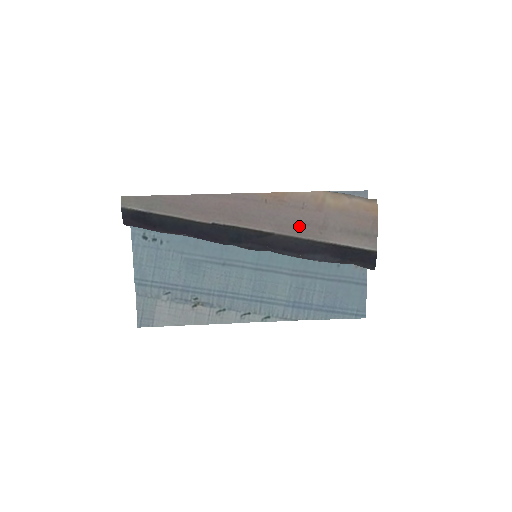
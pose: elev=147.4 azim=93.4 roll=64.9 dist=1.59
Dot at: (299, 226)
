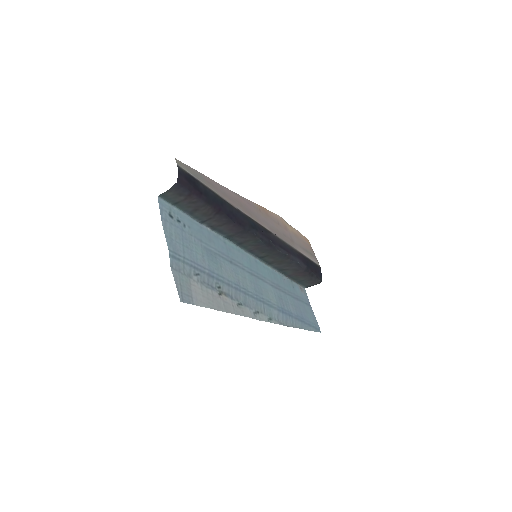
Dot at: (281, 234)
